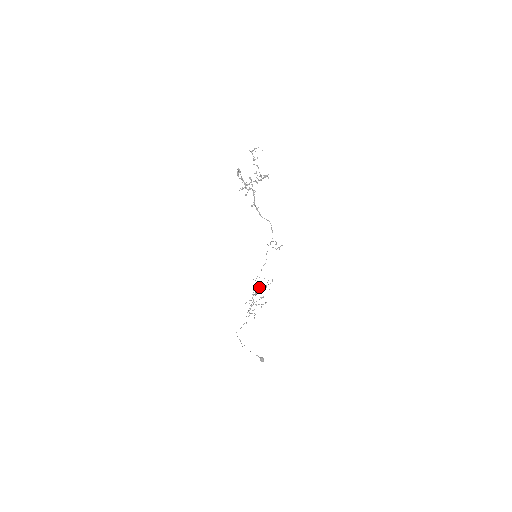
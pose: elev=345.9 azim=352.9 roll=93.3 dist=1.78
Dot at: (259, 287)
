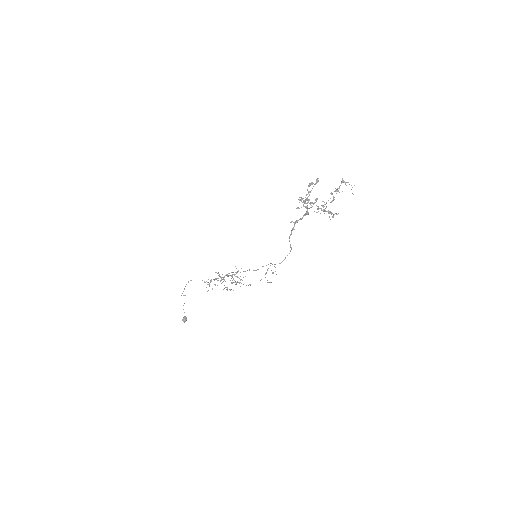
Dot at: (233, 278)
